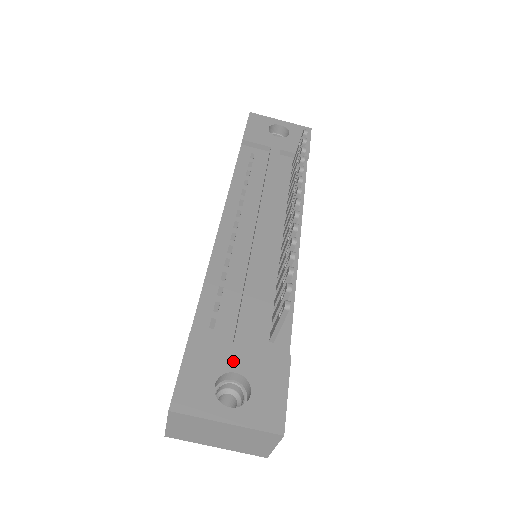
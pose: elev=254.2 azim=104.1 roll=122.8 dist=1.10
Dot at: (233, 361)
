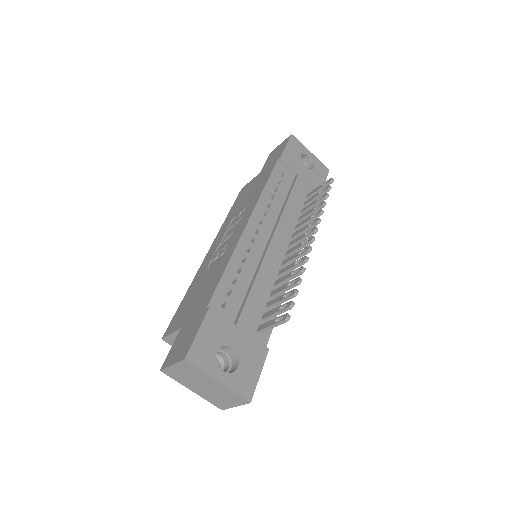
Dot at: (233, 339)
